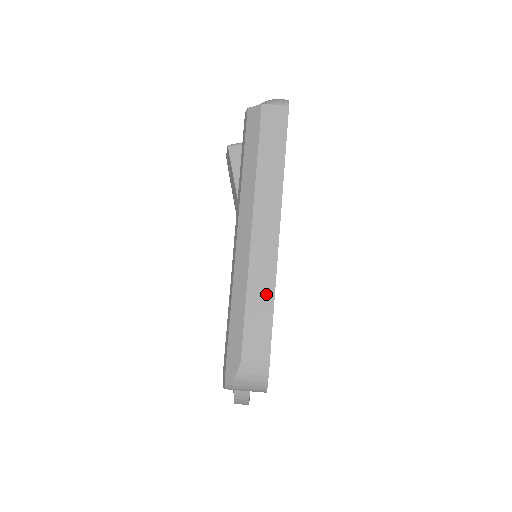
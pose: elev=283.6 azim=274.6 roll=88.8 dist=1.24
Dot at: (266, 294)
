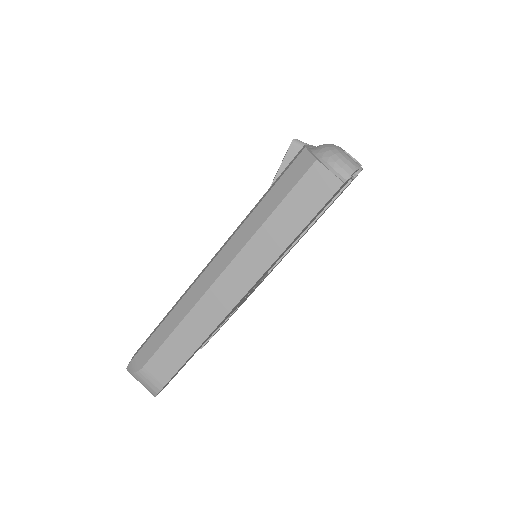
Dot at: (195, 338)
